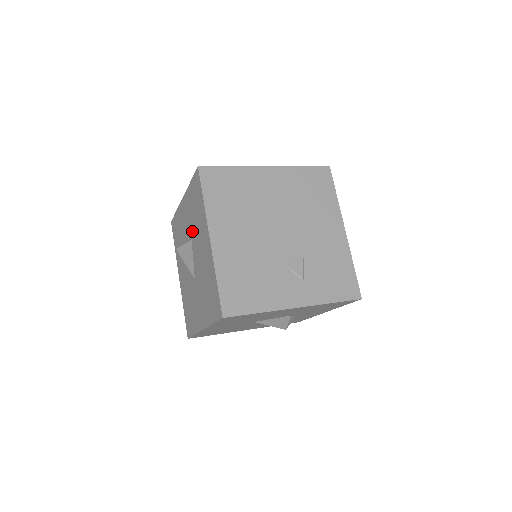
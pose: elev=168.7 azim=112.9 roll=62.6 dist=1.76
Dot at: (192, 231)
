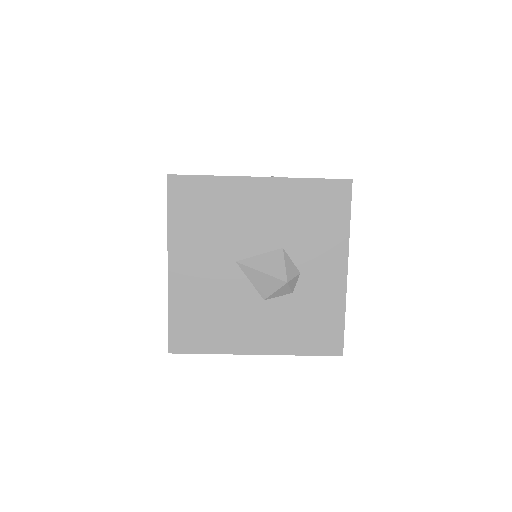
Dot at: occluded
